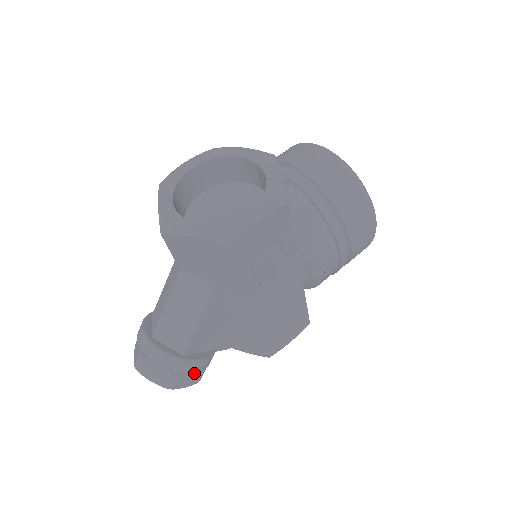
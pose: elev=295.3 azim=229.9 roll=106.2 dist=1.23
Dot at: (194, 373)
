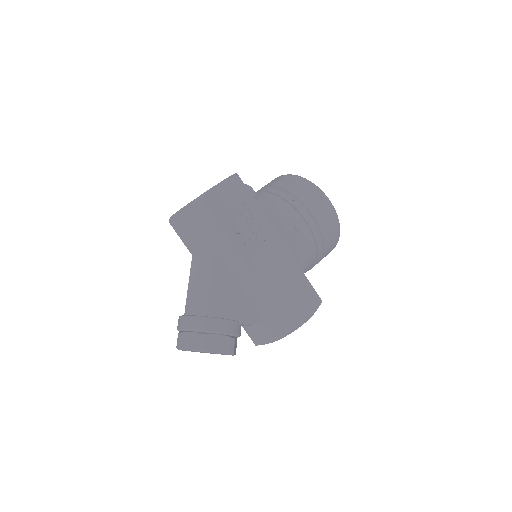
Dot at: (222, 338)
